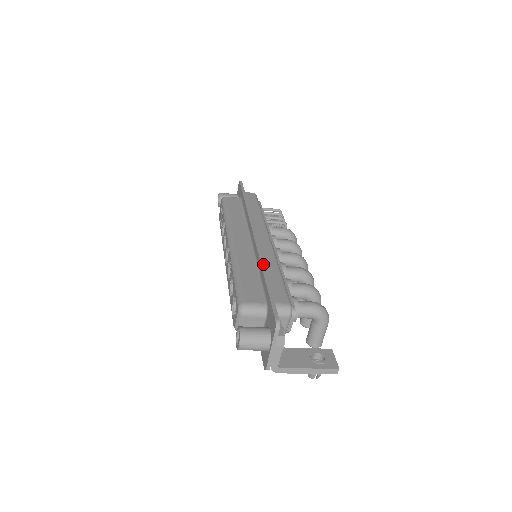
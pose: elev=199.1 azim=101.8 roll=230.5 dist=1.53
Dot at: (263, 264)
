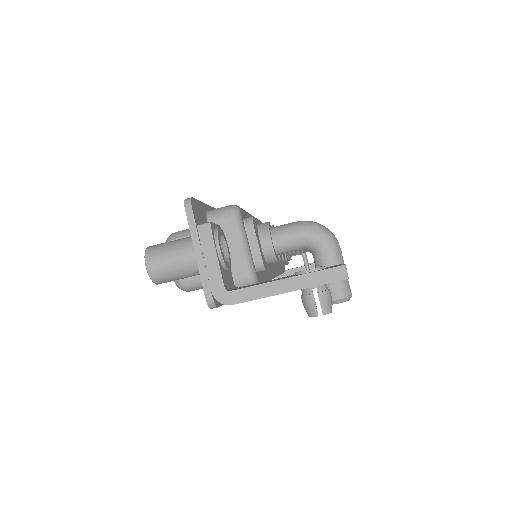
Dot at: occluded
